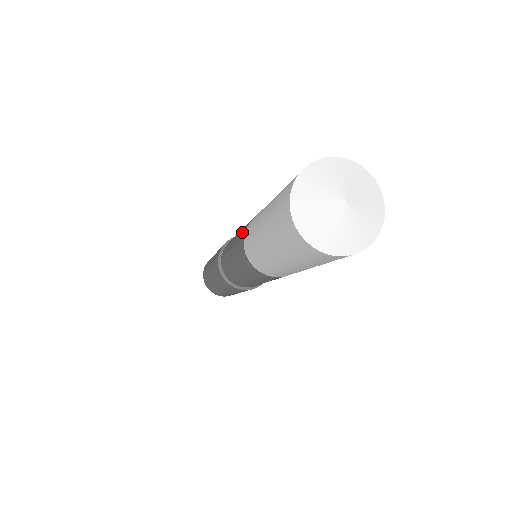
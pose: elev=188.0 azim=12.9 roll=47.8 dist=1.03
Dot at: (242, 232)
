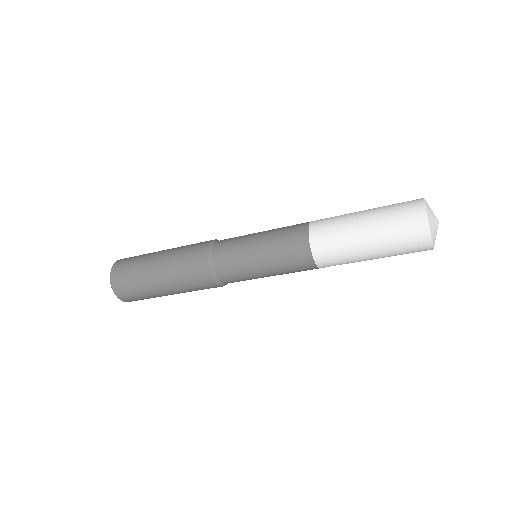
Dot at: (297, 252)
